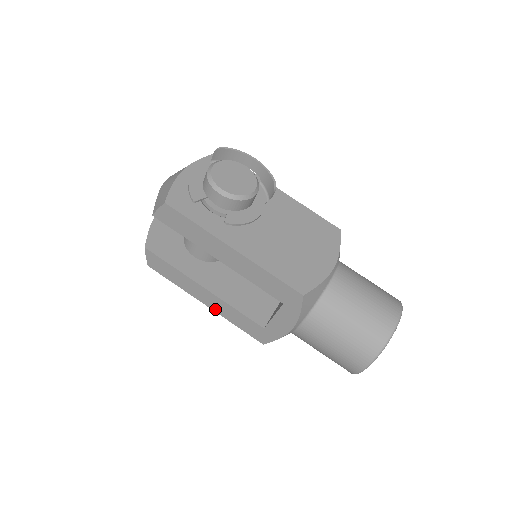
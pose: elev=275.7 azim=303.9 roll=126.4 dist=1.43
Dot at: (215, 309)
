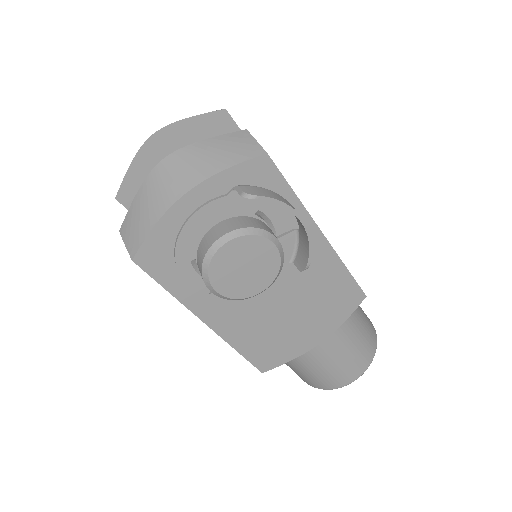
Dot at: occluded
